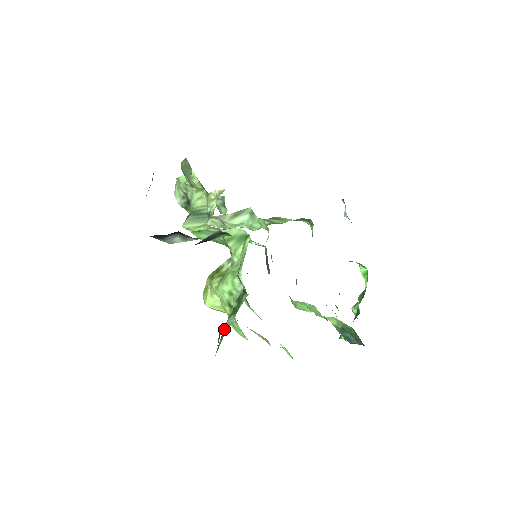
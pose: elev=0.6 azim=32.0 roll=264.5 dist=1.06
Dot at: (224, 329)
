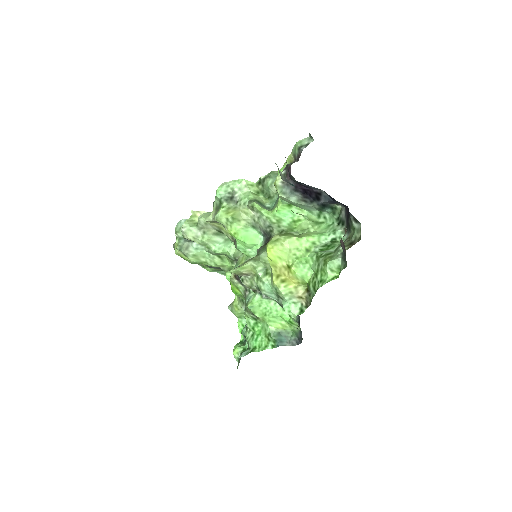
Dot at: (329, 252)
